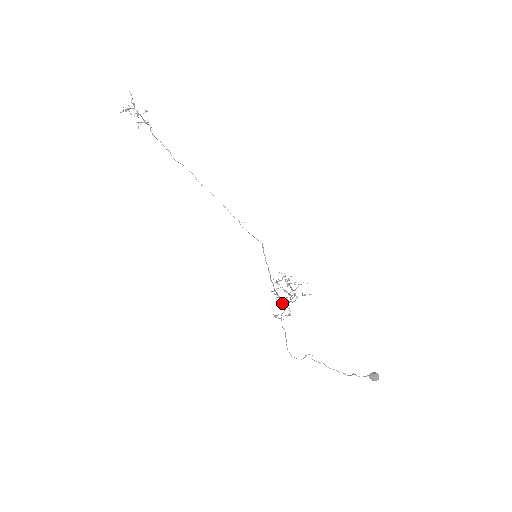
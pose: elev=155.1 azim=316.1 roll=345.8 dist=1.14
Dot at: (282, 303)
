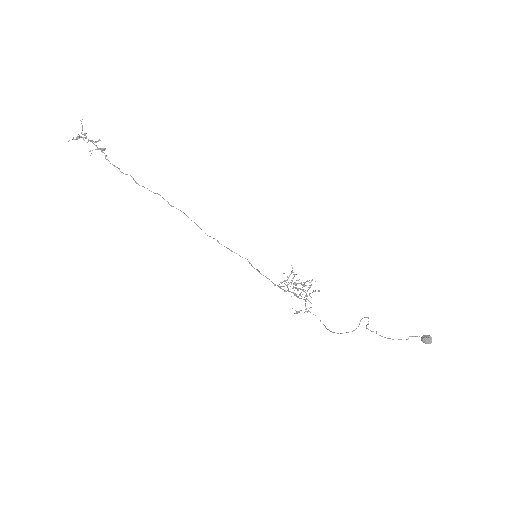
Dot at: (299, 298)
